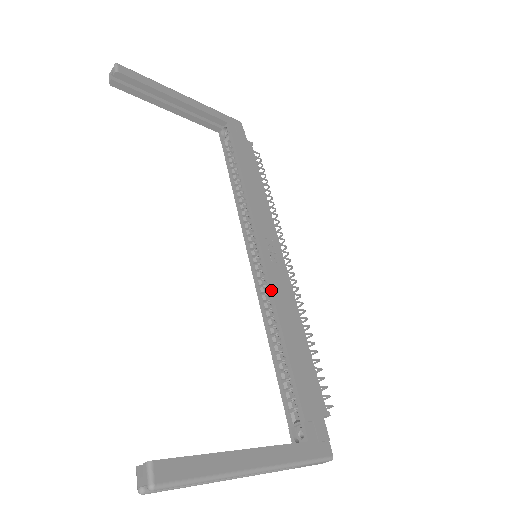
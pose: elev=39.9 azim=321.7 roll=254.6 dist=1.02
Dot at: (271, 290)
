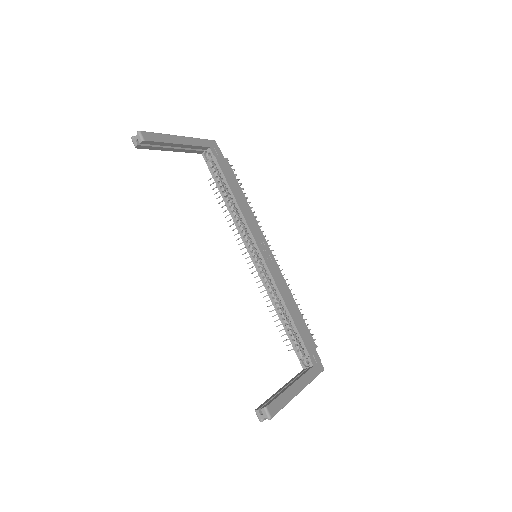
Dot at: (274, 281)
